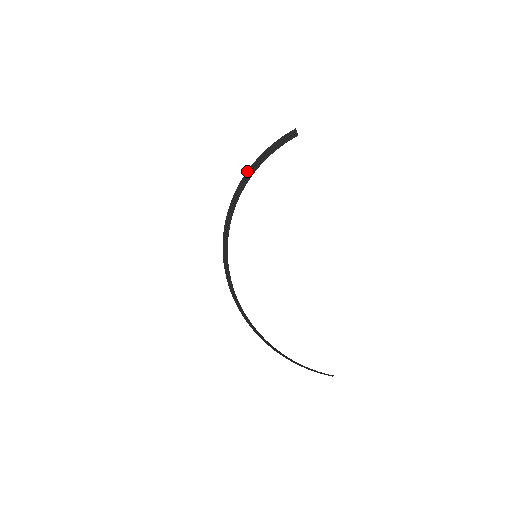
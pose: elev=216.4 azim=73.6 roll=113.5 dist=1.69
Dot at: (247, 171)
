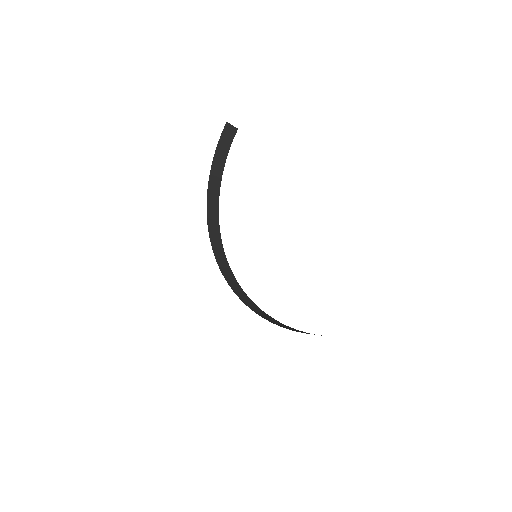
Dot at: (208, 189)
